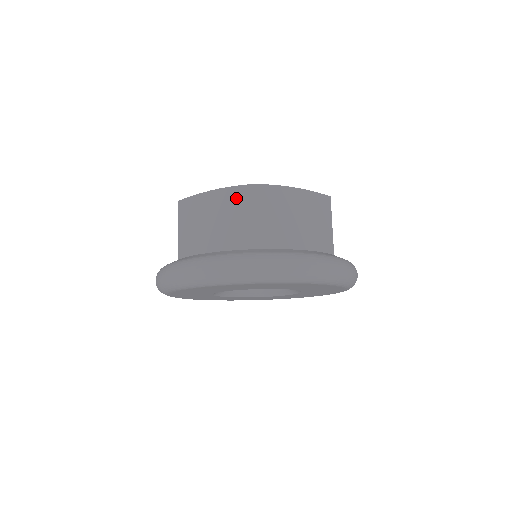
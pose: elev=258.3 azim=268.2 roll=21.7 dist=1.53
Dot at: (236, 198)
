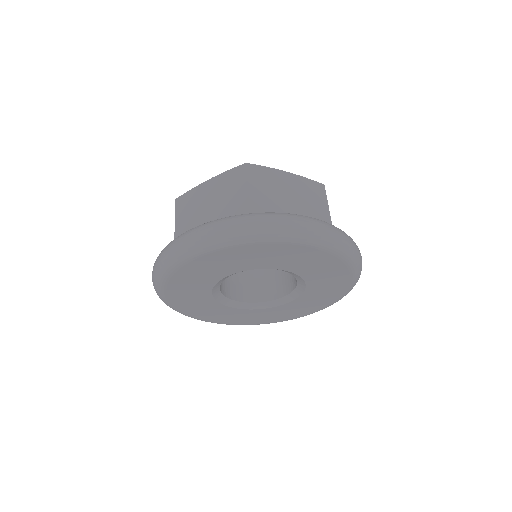
Dot at: (230, 179)
